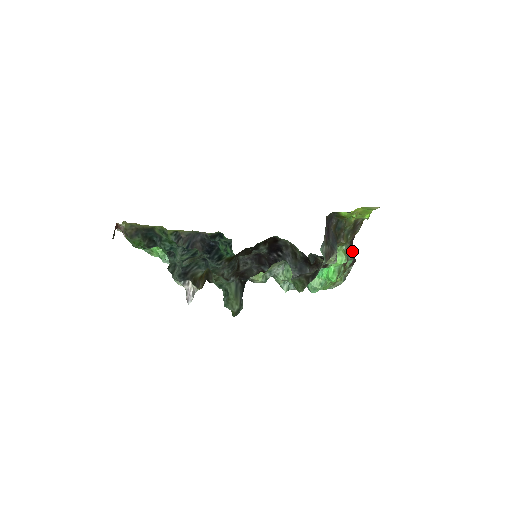
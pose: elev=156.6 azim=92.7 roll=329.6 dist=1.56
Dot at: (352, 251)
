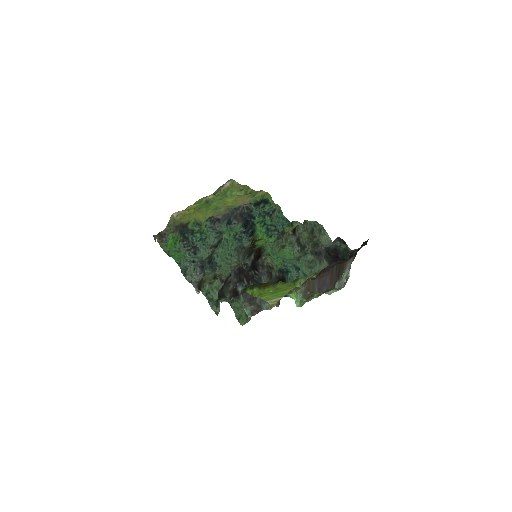
Dot at: (311, 291)
